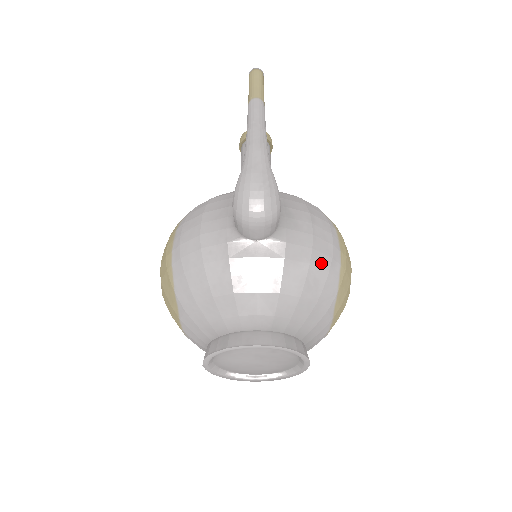
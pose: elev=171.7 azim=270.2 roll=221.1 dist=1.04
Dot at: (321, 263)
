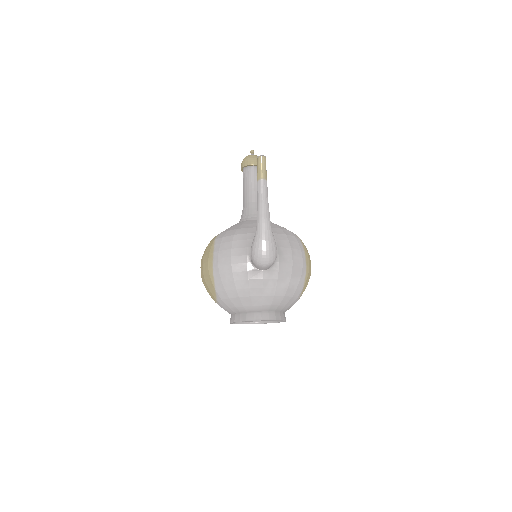
Dot at: (296, 277)
